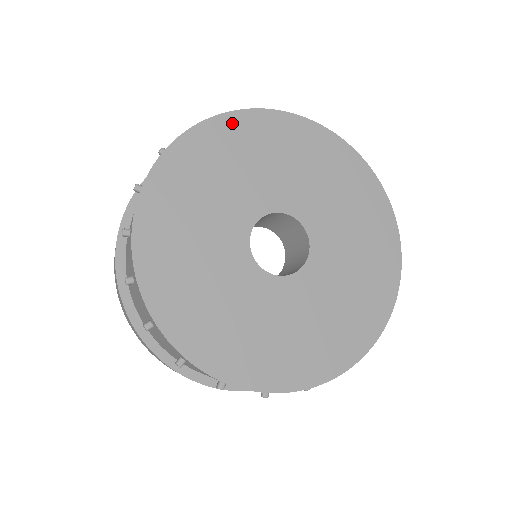
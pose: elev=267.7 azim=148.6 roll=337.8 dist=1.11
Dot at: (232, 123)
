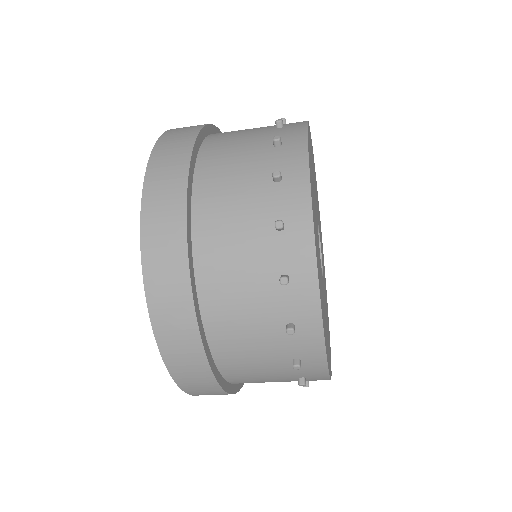
Dot at: occluded
